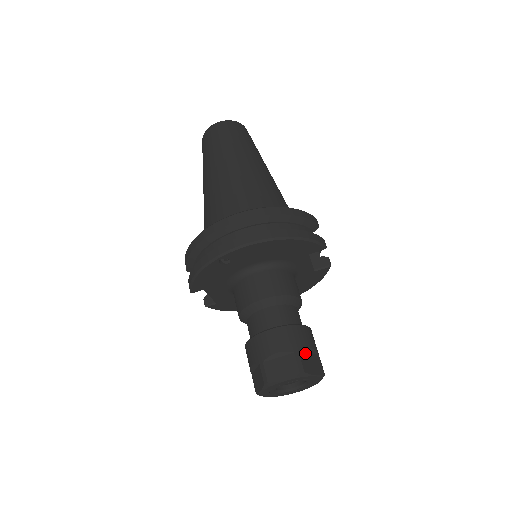
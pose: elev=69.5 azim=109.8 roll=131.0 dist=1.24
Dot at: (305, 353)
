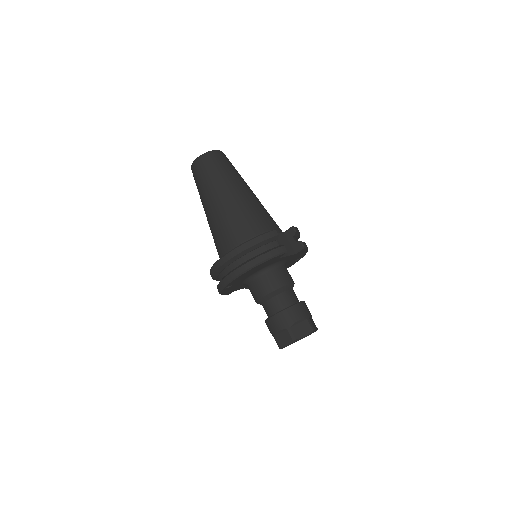
Dot at: (295, 325)
